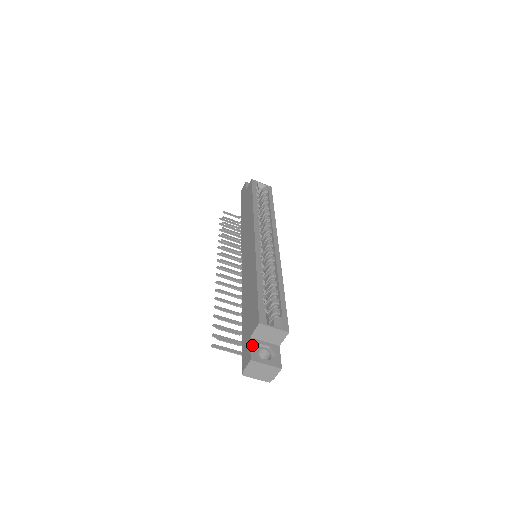
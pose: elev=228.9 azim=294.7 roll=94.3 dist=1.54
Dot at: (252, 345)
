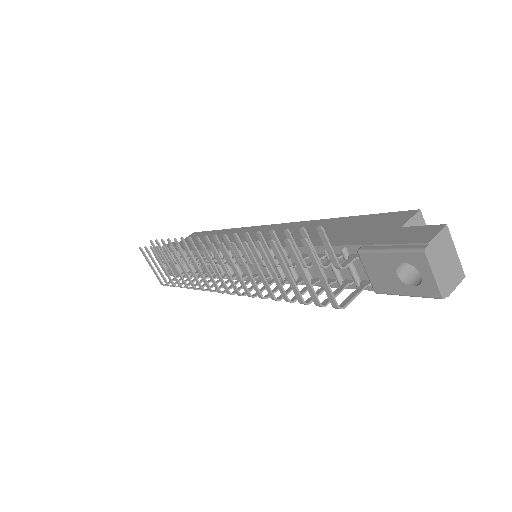
Dot at: (416, 229)
